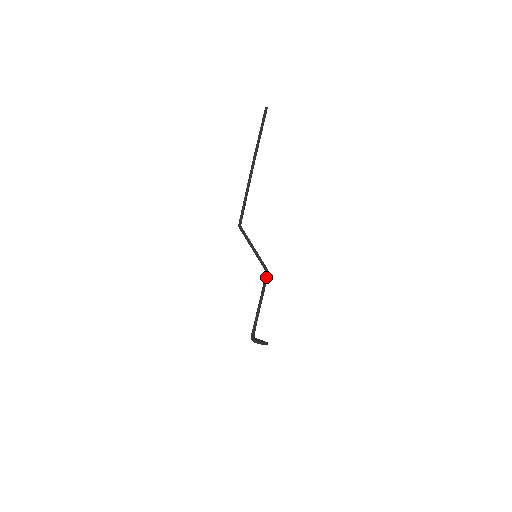
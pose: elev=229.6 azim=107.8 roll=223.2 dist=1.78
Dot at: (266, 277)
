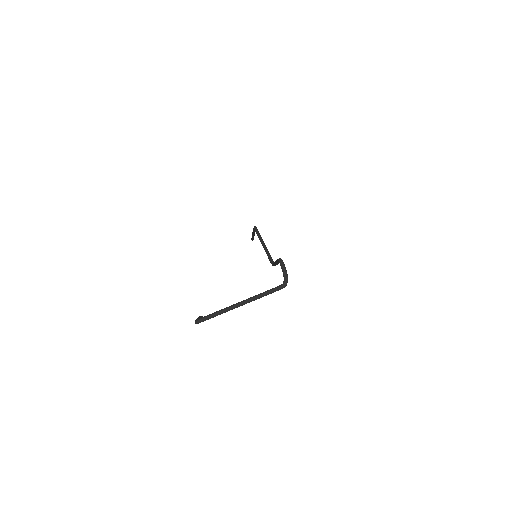
Dot at: occluded
